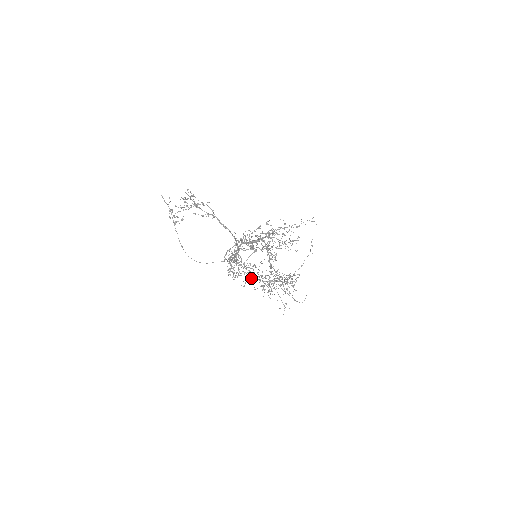
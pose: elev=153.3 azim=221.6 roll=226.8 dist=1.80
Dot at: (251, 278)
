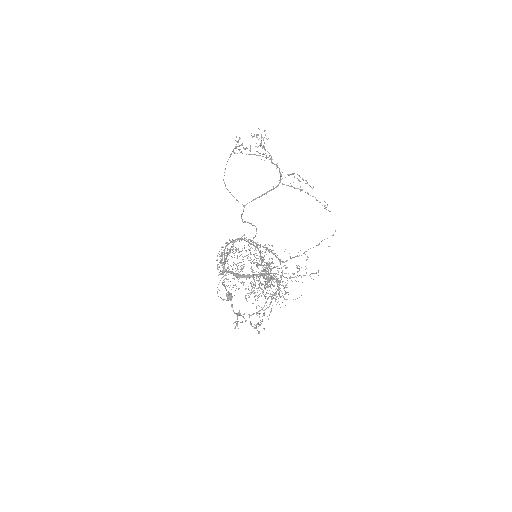
Dot at: (255, 243)
